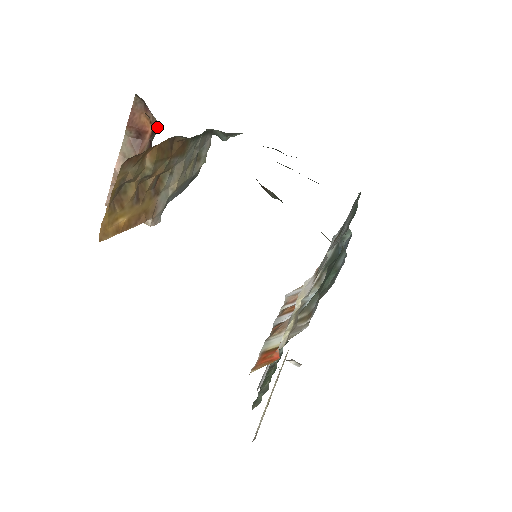
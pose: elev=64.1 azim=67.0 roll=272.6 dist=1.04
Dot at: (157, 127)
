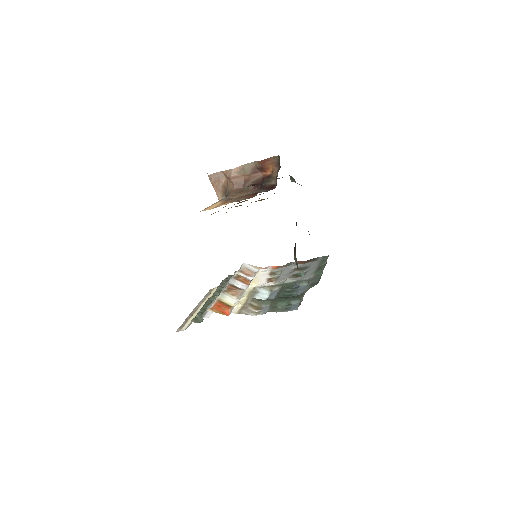
Dot at: (274, 179)
